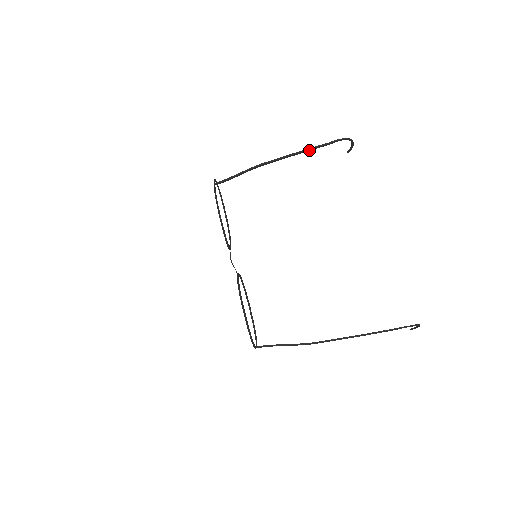
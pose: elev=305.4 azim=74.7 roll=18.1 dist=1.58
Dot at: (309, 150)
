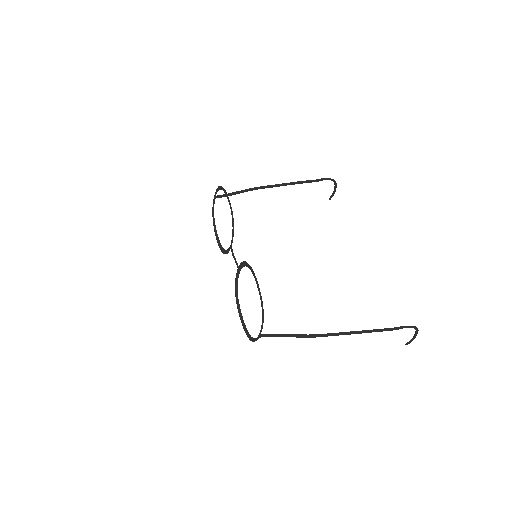
Dot at: (300, 183)
